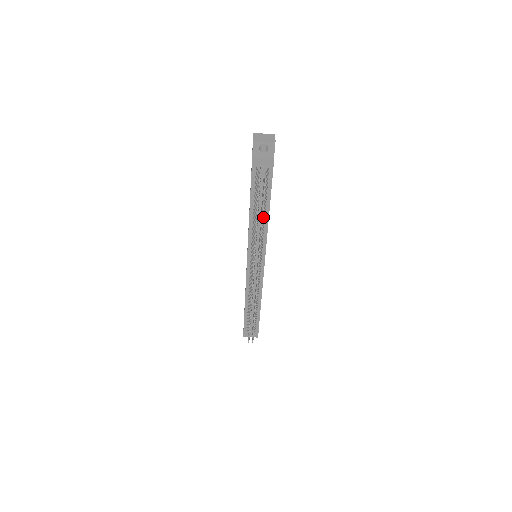
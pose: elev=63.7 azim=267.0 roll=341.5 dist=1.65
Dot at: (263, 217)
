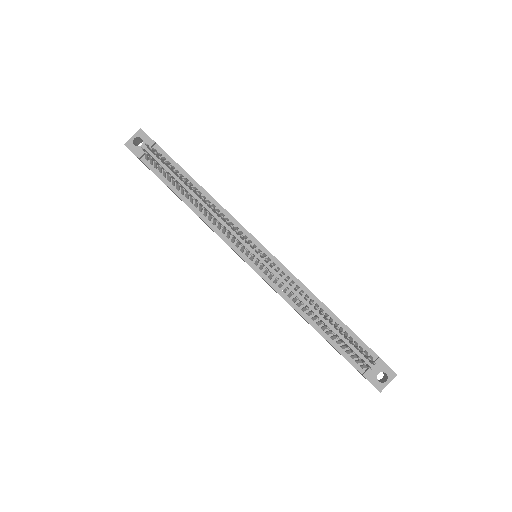
Dot at: occluded
